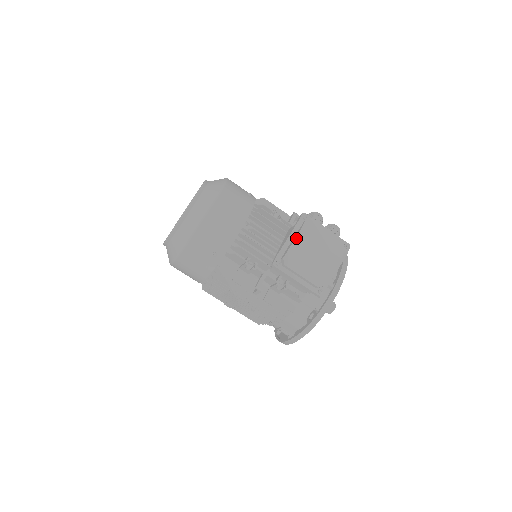
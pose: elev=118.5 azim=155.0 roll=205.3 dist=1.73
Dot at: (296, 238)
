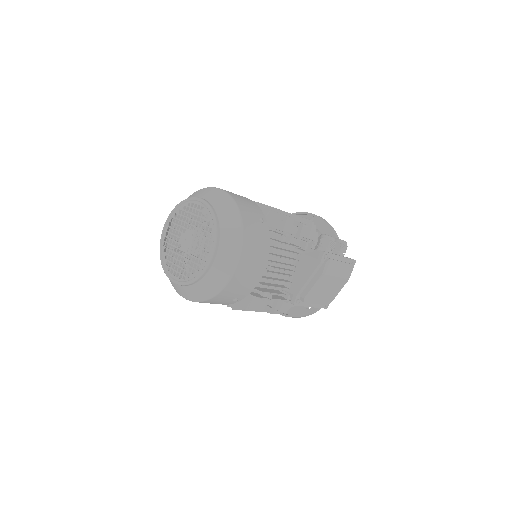
Dot at: (317, 281)
